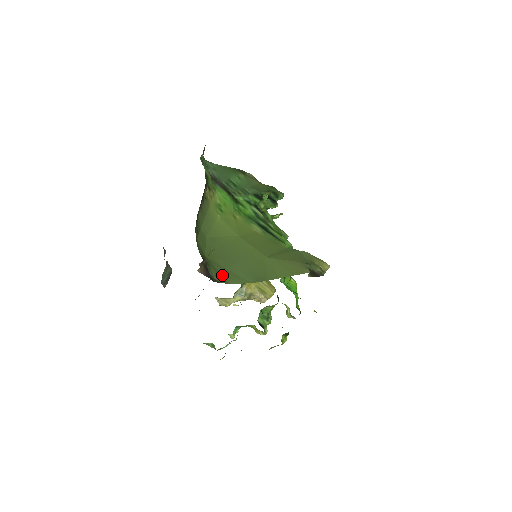
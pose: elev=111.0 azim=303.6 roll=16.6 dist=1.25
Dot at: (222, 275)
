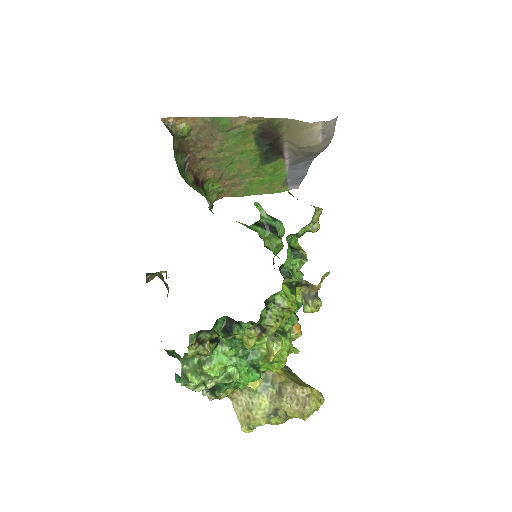
Dot at: occluded
